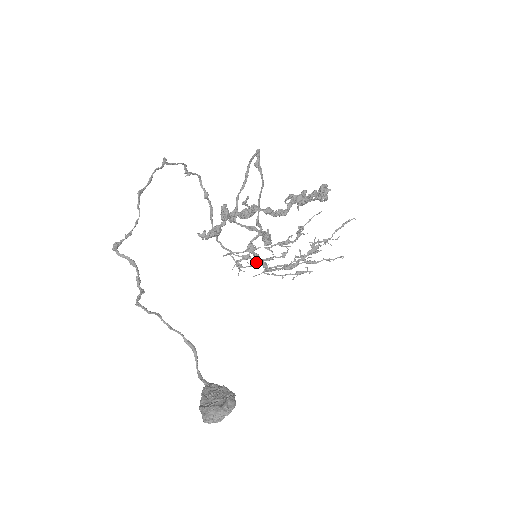
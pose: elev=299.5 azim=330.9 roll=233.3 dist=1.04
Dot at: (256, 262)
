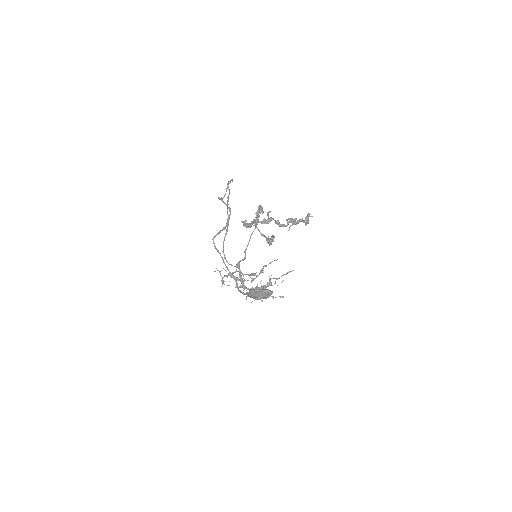
Dot at: (237, 279)
